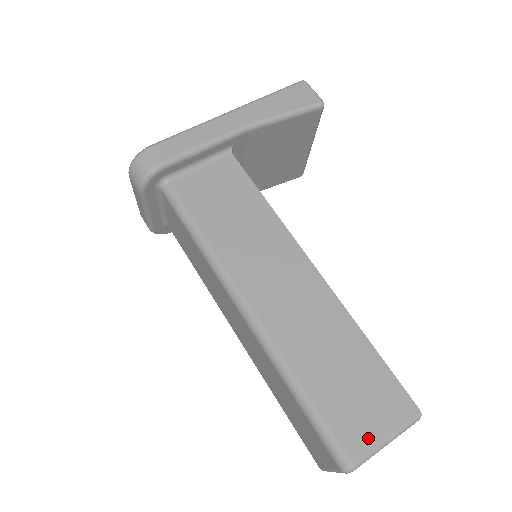
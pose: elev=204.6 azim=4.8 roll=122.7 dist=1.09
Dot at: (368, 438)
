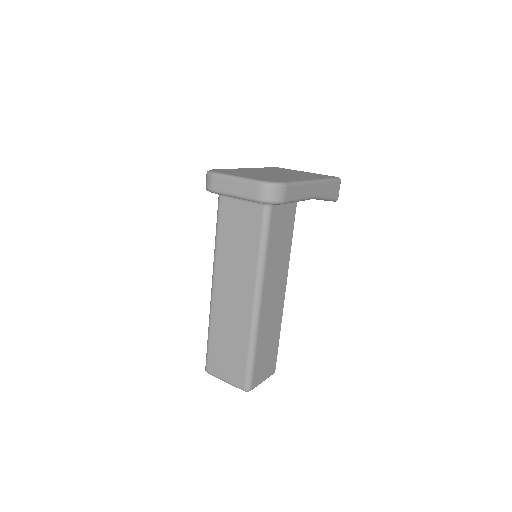
Dot at: (260, 380)
